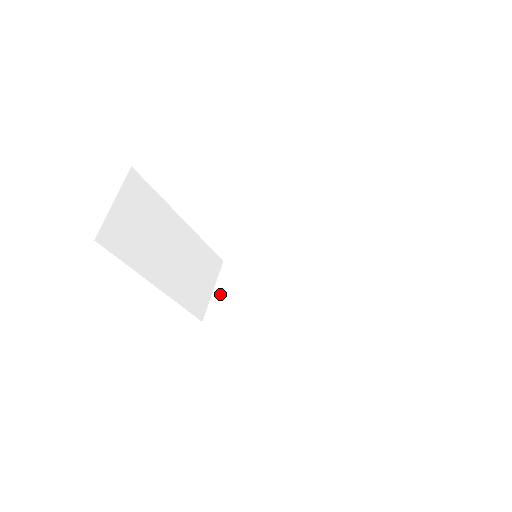
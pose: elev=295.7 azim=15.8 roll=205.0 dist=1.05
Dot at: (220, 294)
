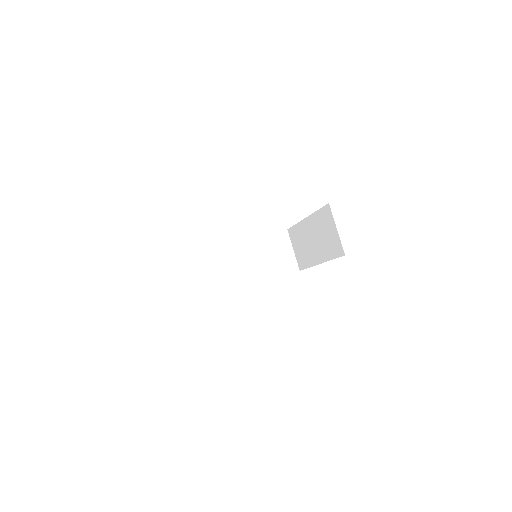
Dot at: (194, 279)
